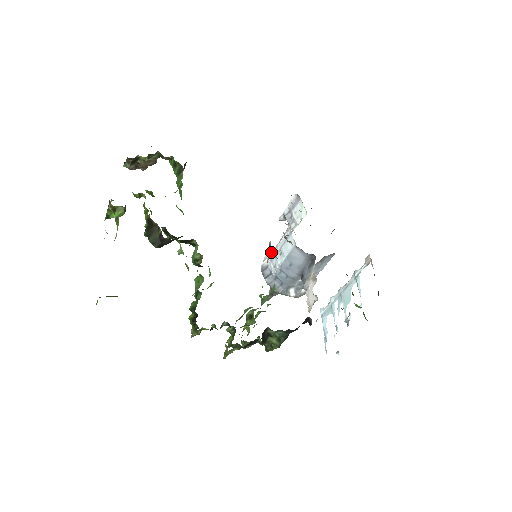
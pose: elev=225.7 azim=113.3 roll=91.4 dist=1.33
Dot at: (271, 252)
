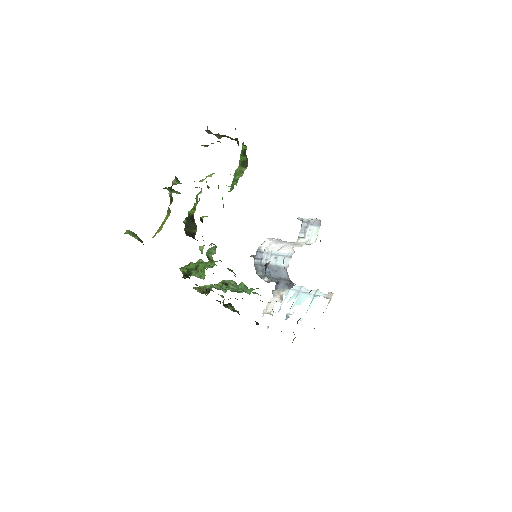
Dot at: (265, 269)
